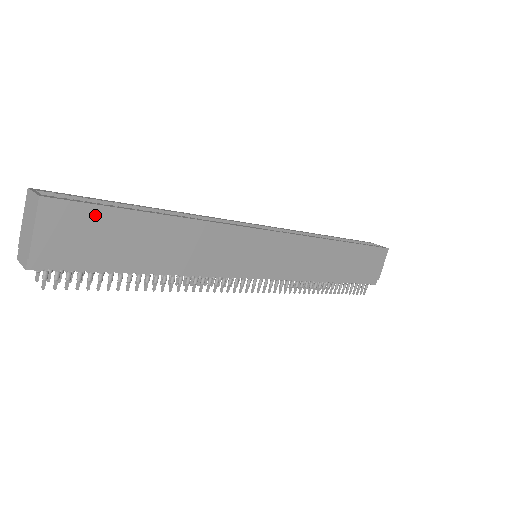
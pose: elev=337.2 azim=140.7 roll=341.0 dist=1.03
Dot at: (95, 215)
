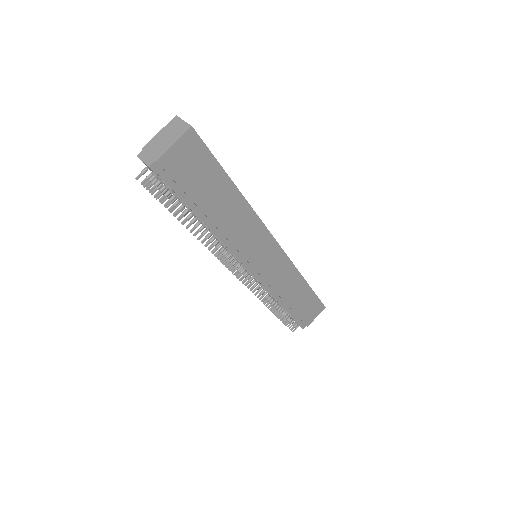
Dot at: (207, 160)
